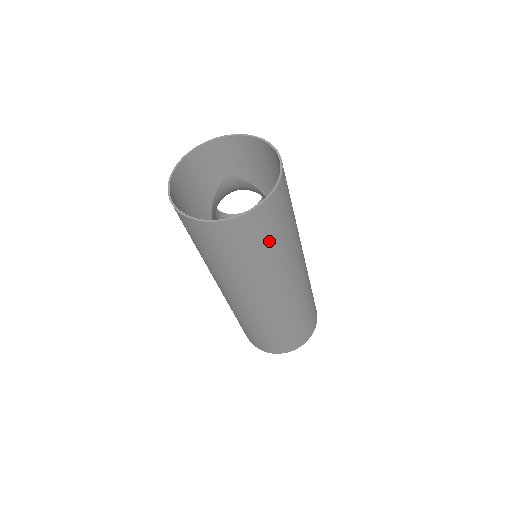
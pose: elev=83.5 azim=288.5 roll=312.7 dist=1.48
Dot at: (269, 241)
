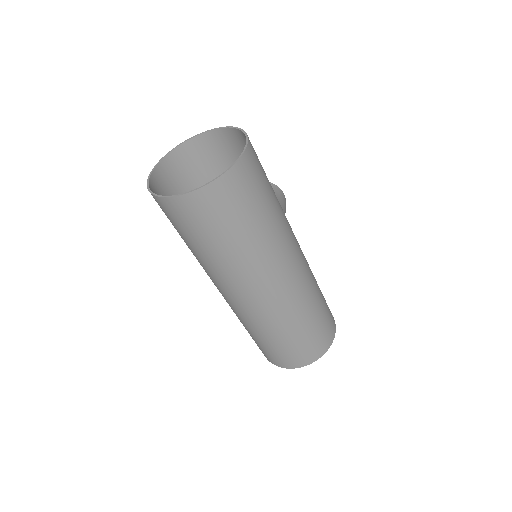
Dot at: (234, 225)
